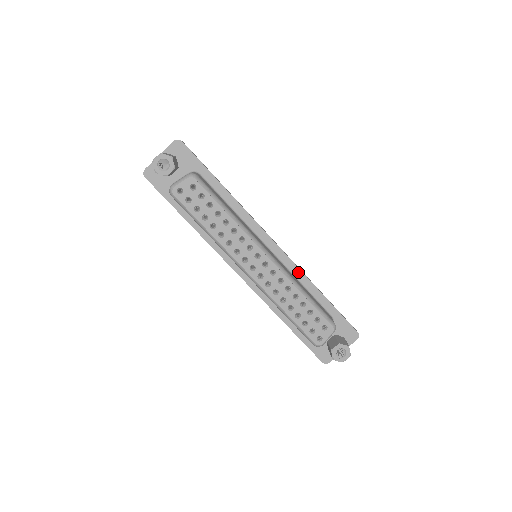
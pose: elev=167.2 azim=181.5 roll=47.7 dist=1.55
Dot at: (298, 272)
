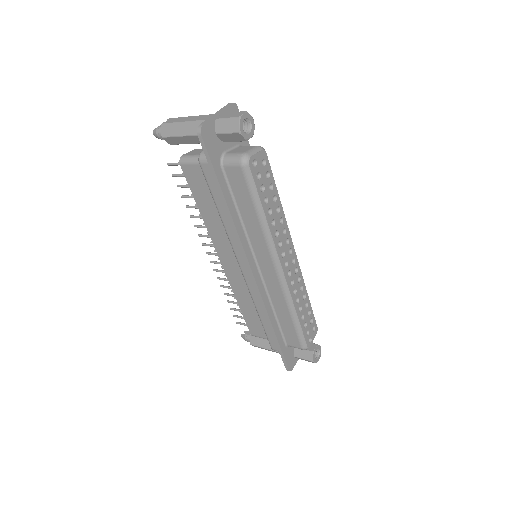
Dot at: occluded
